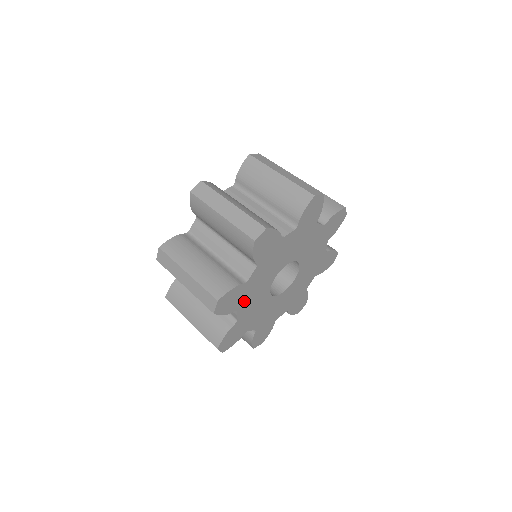
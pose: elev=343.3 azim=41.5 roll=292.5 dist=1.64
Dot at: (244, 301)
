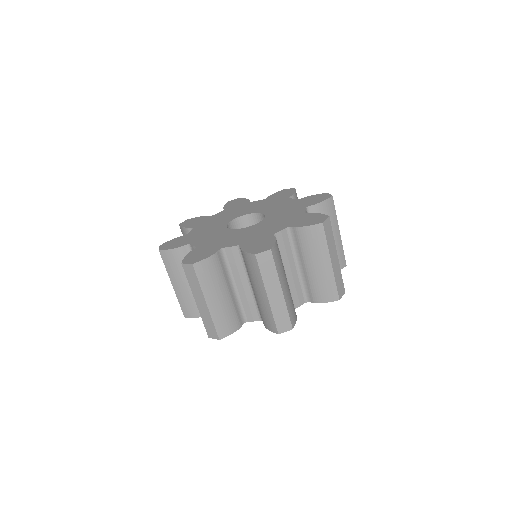
Dot at: occluded
